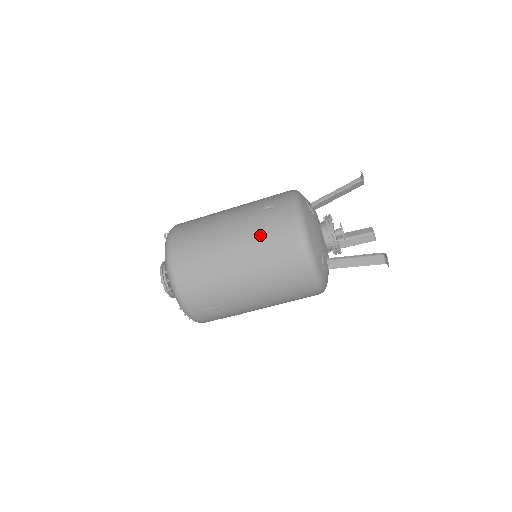
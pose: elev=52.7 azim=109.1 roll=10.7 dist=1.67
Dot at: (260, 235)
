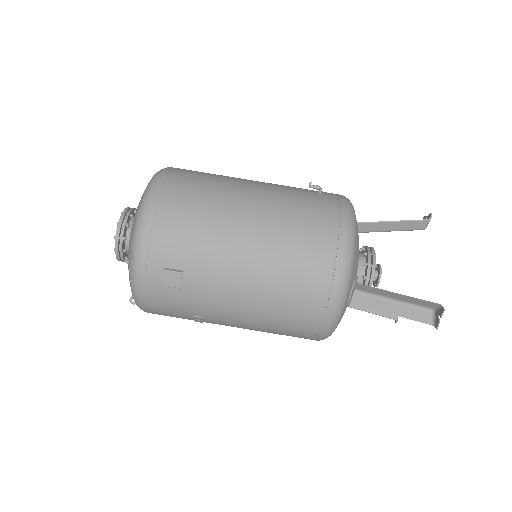
Dot at: (294, 207)
